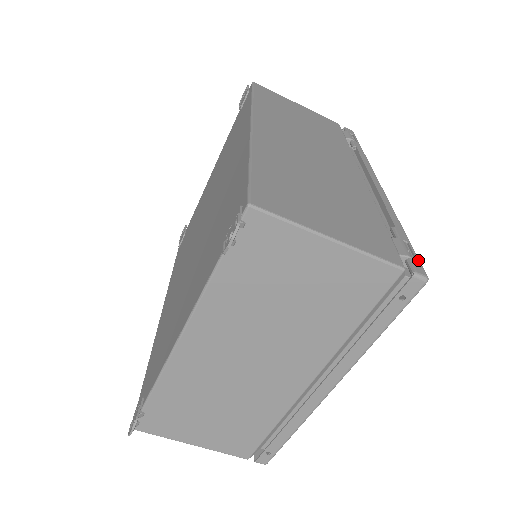
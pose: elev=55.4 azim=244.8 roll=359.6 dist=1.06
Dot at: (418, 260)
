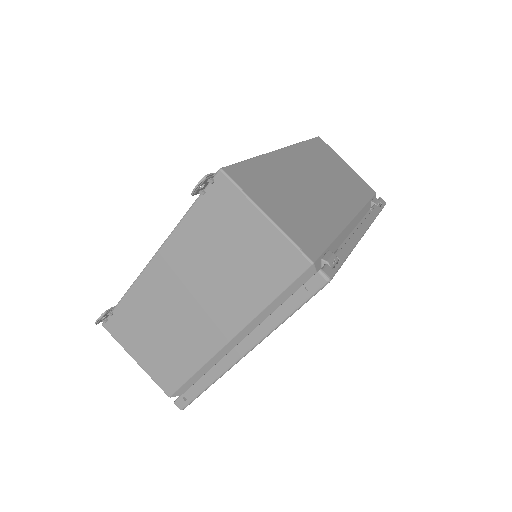
Dot at: (335, 269)
